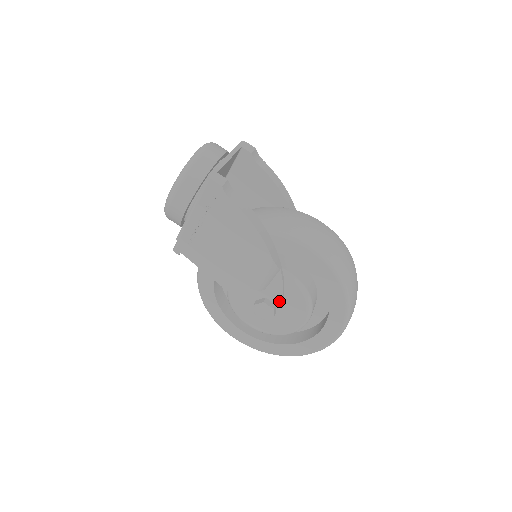
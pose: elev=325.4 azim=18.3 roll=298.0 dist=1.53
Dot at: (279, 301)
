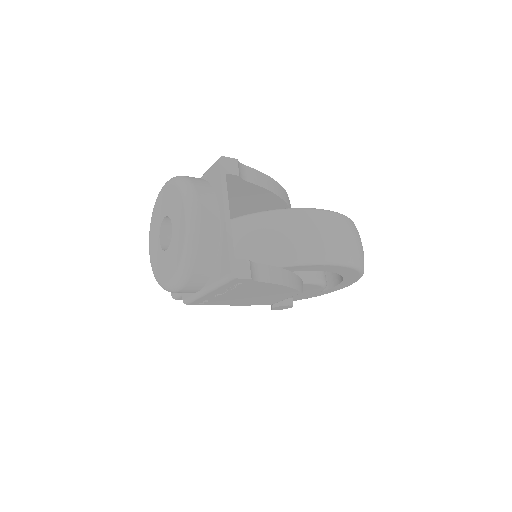
Dot at: (296, 296)
